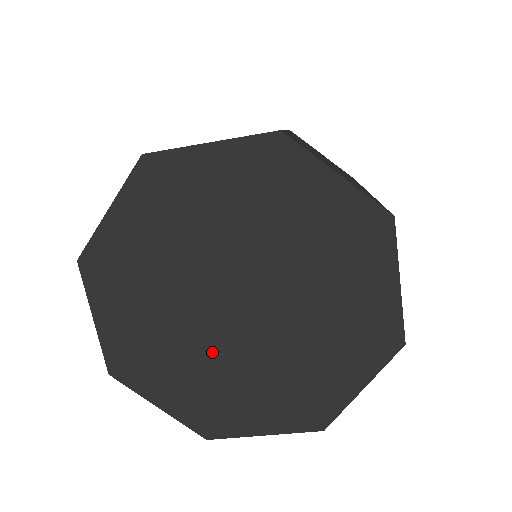
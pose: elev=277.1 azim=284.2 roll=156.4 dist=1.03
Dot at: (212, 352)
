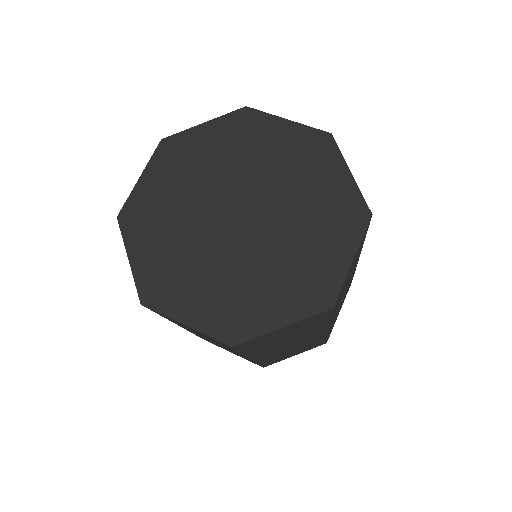
Dot at: (263, 256)
